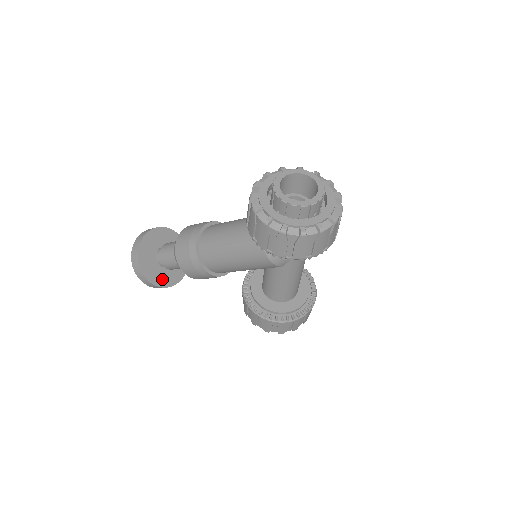
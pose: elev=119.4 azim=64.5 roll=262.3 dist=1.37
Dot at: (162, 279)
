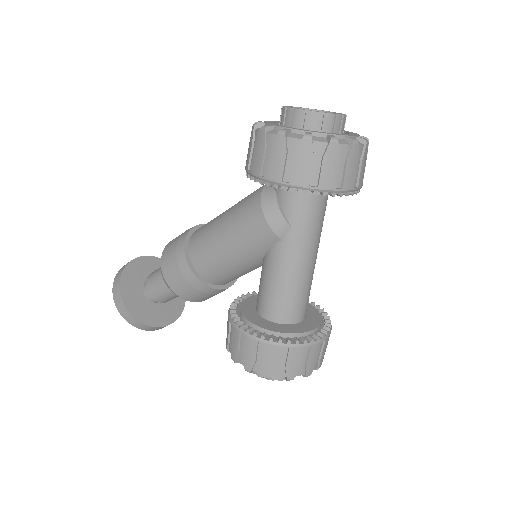
Dot at: (141, 311)
